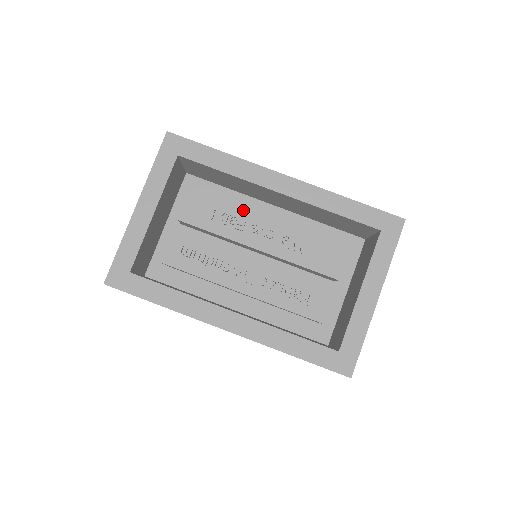
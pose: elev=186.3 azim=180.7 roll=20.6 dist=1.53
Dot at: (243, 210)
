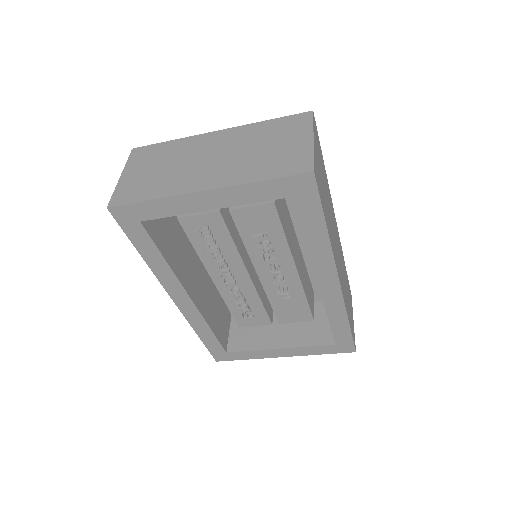
Dot at: (285, 252)
